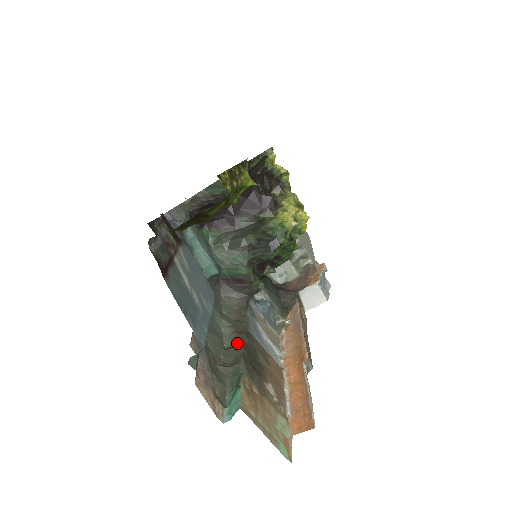
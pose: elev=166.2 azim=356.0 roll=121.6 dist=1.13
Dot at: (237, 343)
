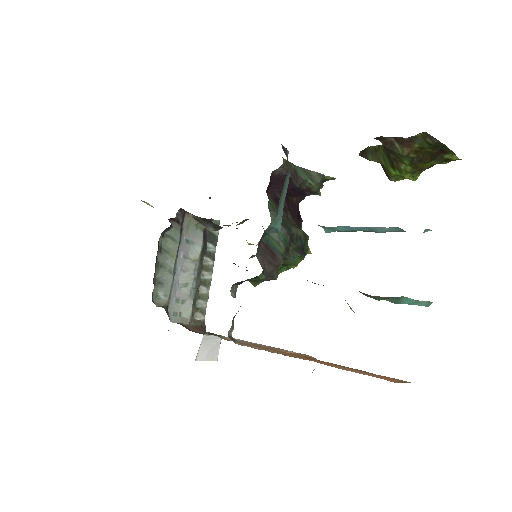
Dot at: occluded
